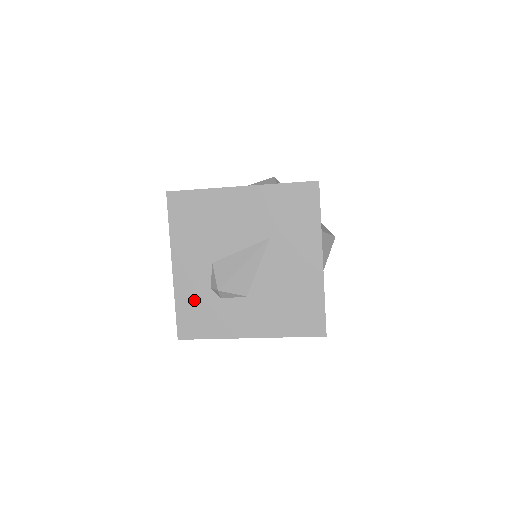
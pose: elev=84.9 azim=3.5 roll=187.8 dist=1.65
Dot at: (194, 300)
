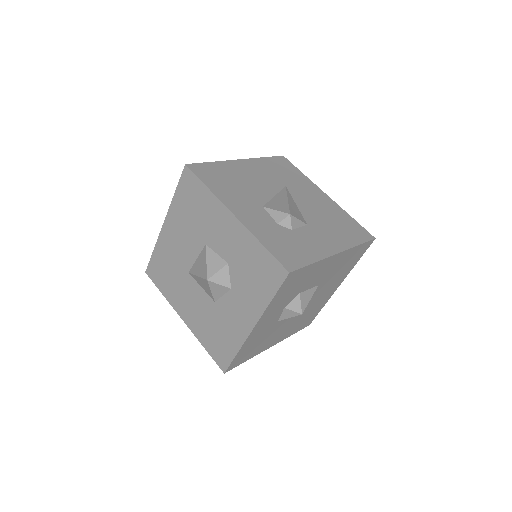
Dot at: (273, 236)
